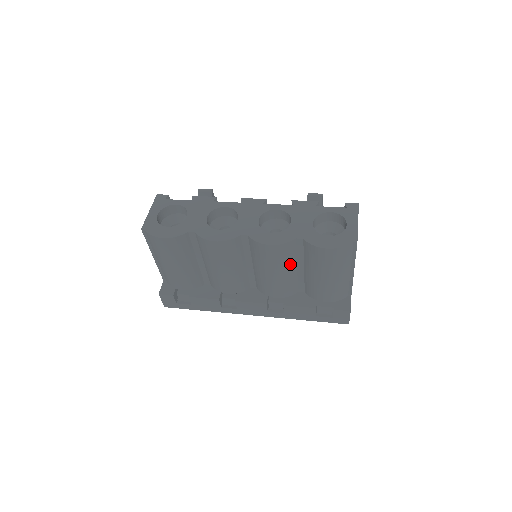
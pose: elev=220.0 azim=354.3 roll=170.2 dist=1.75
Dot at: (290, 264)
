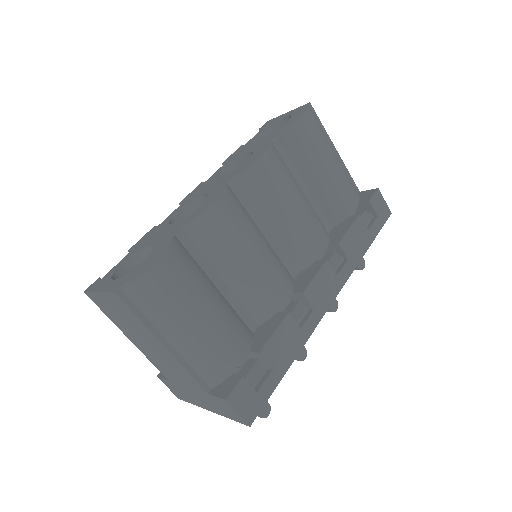
Dot at: (294, 182)
